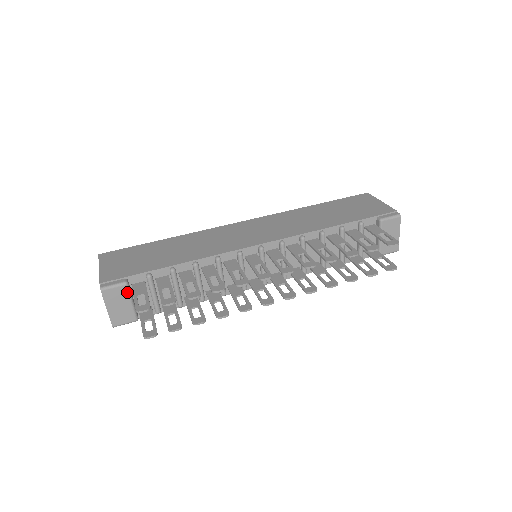
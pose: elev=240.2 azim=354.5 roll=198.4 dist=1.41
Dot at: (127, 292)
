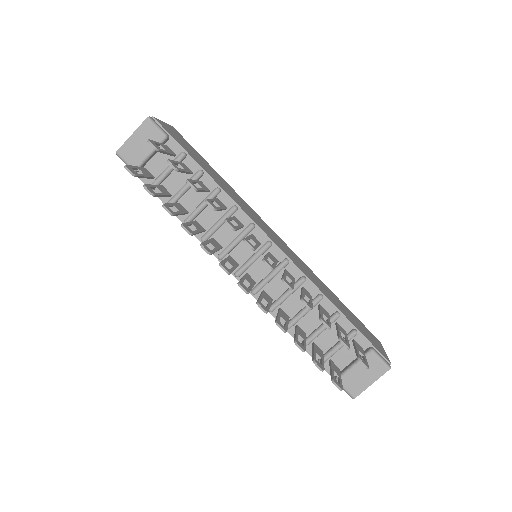
Dot at: occluded
